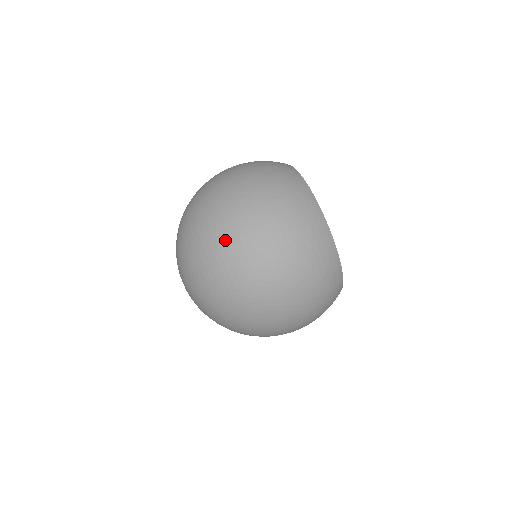
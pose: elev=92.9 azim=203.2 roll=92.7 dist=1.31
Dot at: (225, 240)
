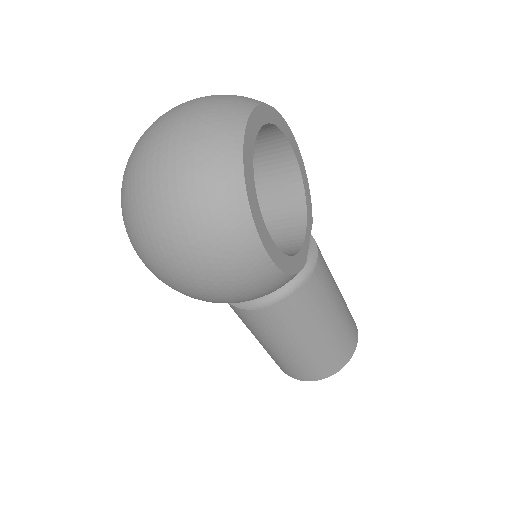
Dot at: occluded
